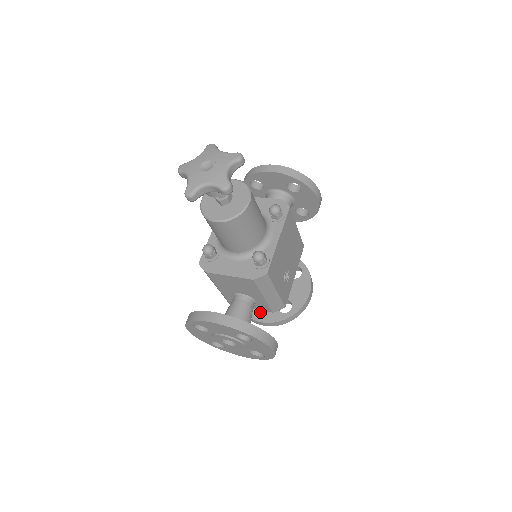
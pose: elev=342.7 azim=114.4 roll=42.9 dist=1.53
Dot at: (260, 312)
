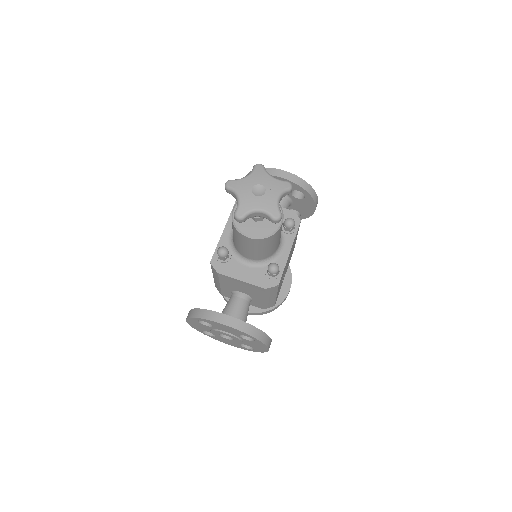
Dot at: occluded
